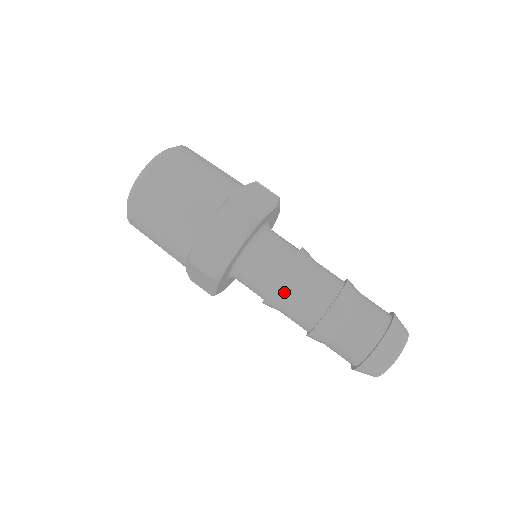
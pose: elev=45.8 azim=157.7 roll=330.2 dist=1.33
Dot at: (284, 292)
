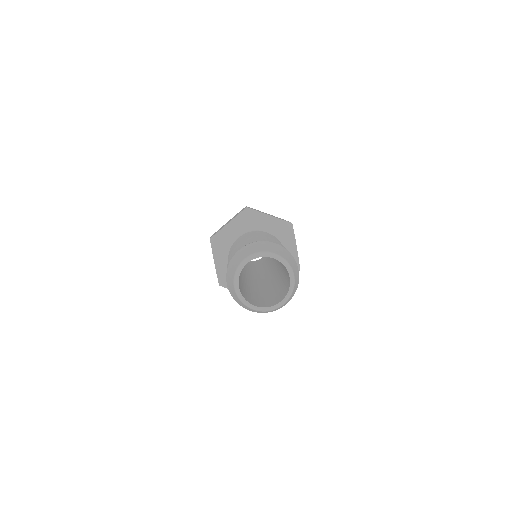
Dot at: (262, 234)
